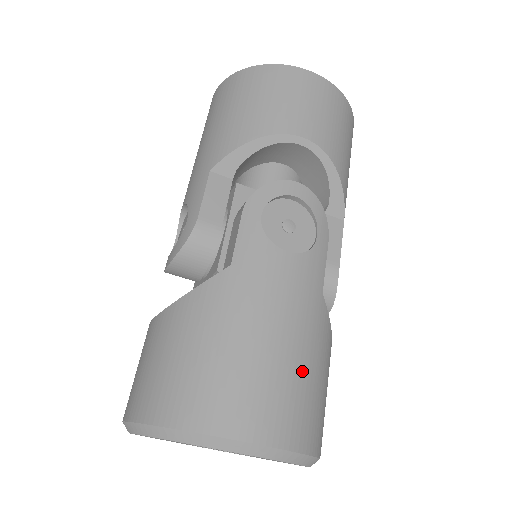
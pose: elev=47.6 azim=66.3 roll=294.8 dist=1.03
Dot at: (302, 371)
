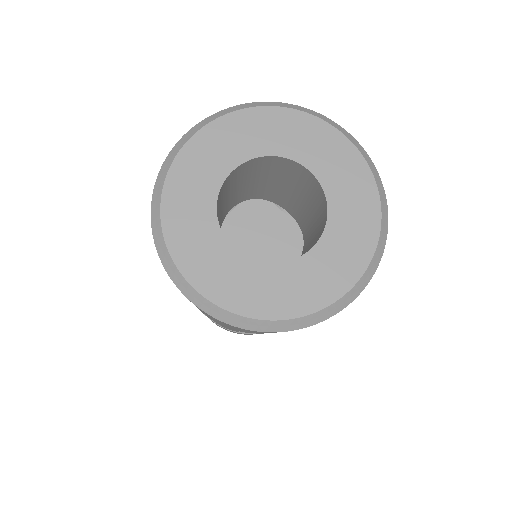
Dot at: occluded
